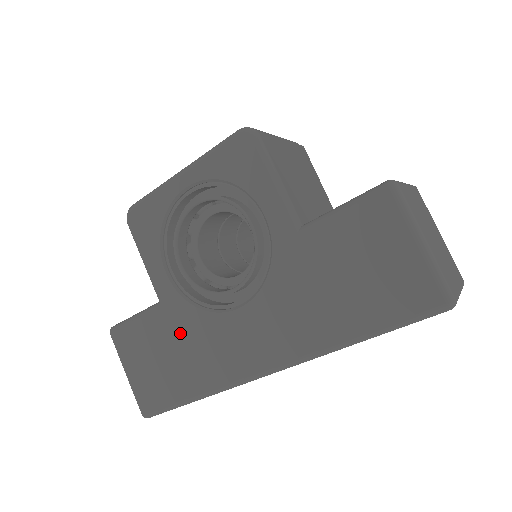
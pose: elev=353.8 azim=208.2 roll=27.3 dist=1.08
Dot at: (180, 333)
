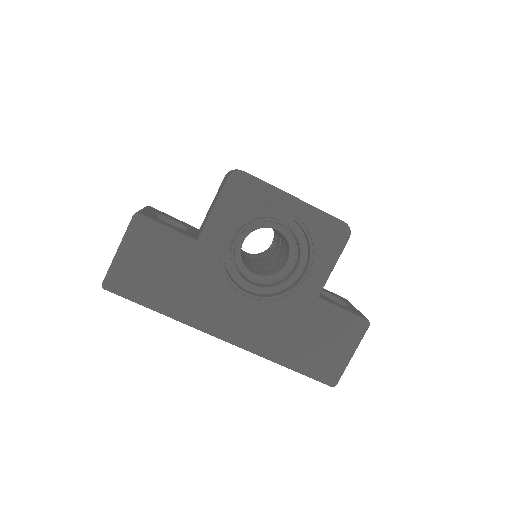
Dot at: (194, 272)
